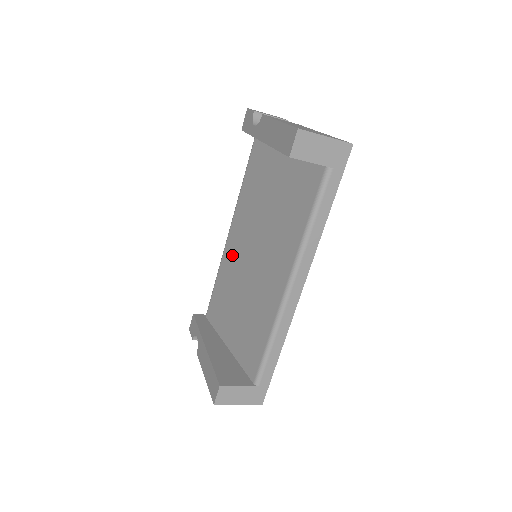
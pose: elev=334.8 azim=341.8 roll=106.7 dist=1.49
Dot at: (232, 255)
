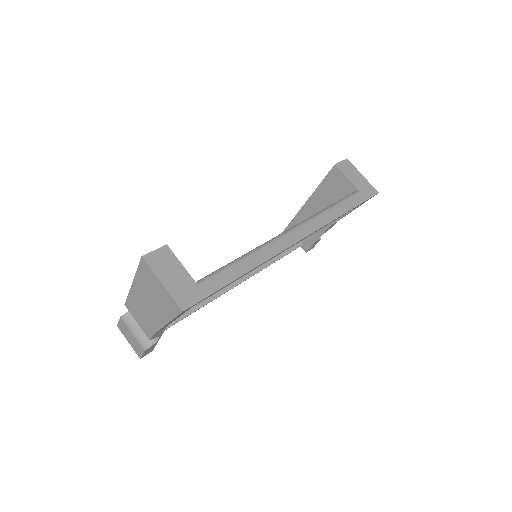
Dot at: occluded
